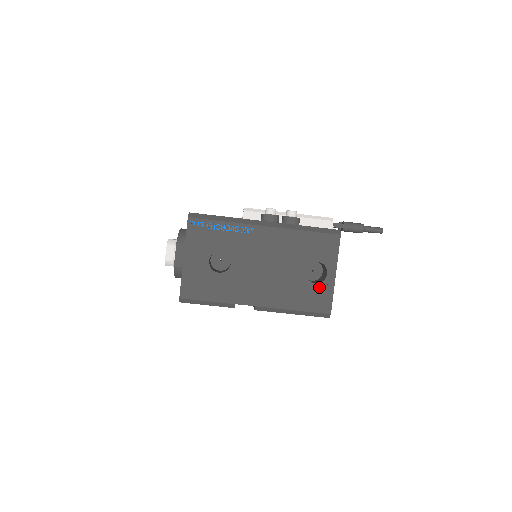
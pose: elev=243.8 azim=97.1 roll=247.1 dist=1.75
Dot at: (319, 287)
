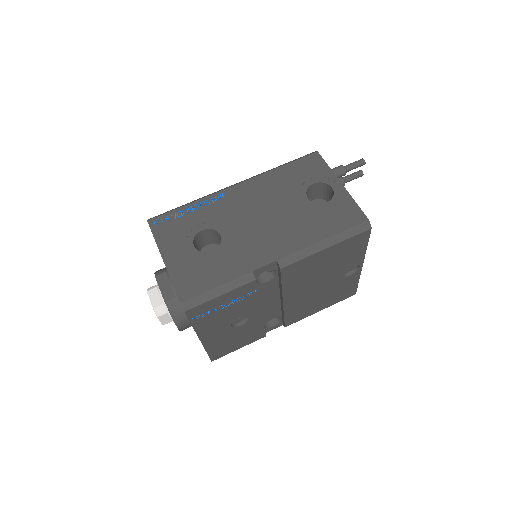
Dot at: (334, 203)
